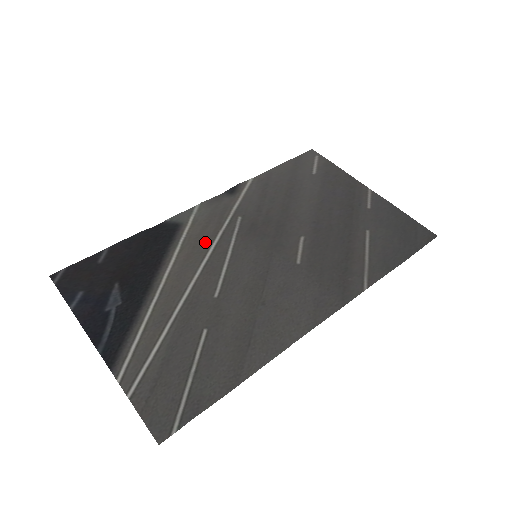
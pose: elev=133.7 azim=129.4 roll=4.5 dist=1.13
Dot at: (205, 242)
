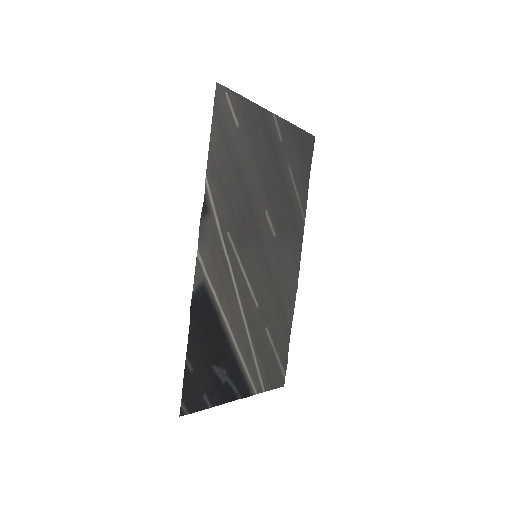
Dot at: (227, 279)
